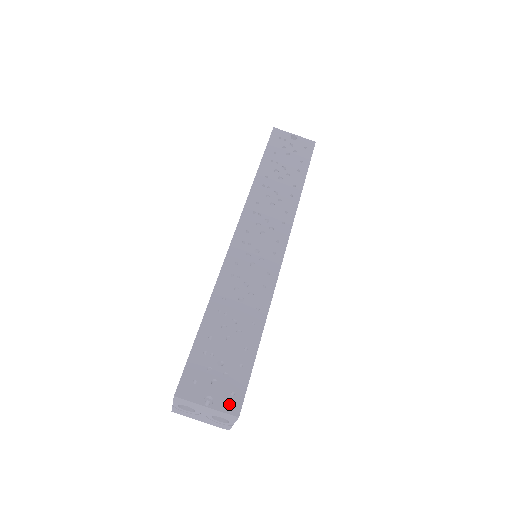
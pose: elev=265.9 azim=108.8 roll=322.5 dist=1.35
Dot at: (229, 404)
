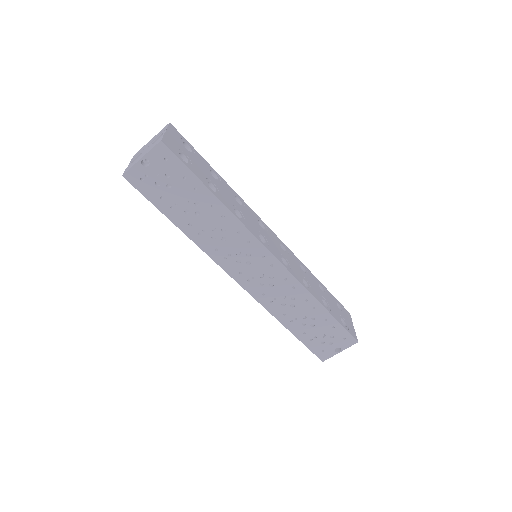
Dot at: (348, 343)
